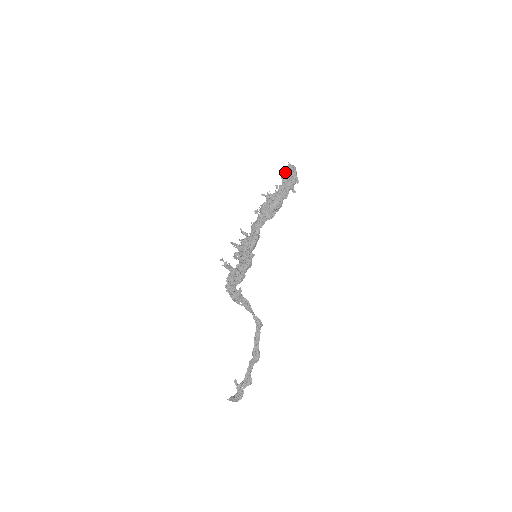
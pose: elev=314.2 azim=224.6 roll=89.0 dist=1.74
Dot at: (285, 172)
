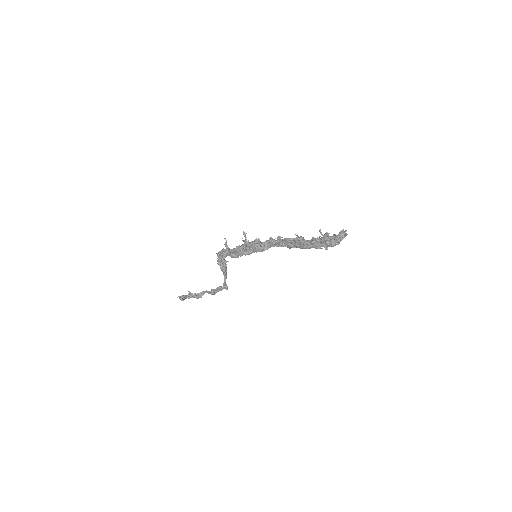
Dot at: (330, 237)
